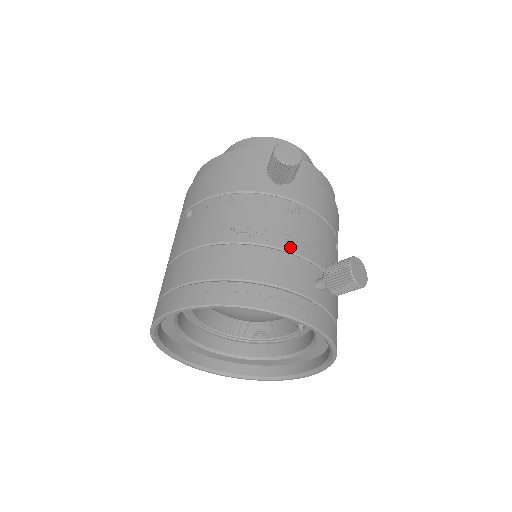
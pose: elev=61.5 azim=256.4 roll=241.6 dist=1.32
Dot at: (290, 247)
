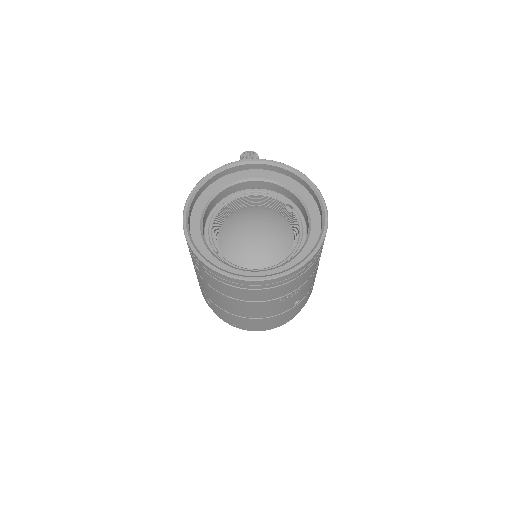
Dot at: occluded
